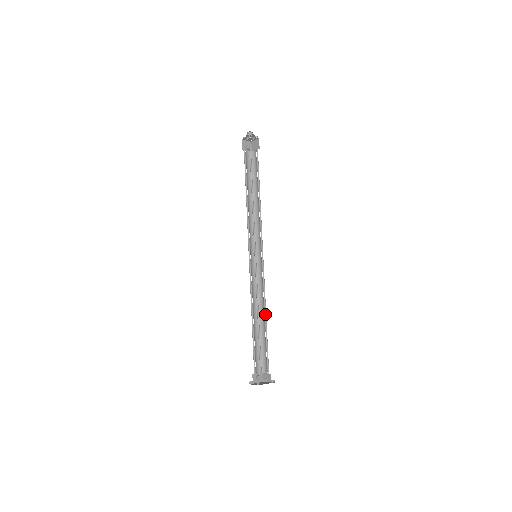
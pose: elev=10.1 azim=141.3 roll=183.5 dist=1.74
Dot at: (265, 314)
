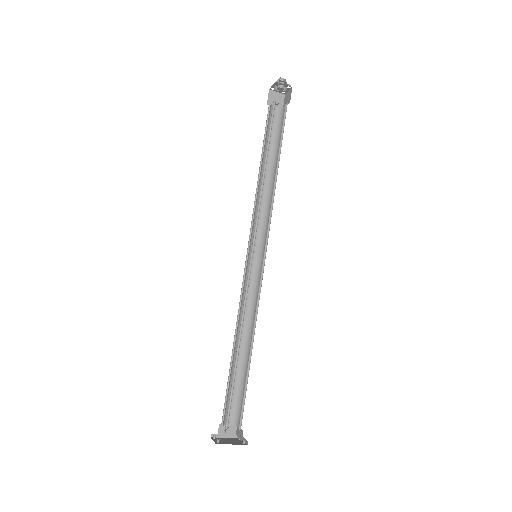
Dot at: (252, 342)
